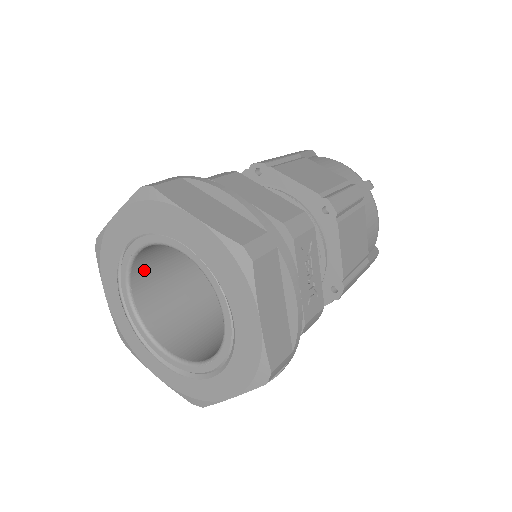
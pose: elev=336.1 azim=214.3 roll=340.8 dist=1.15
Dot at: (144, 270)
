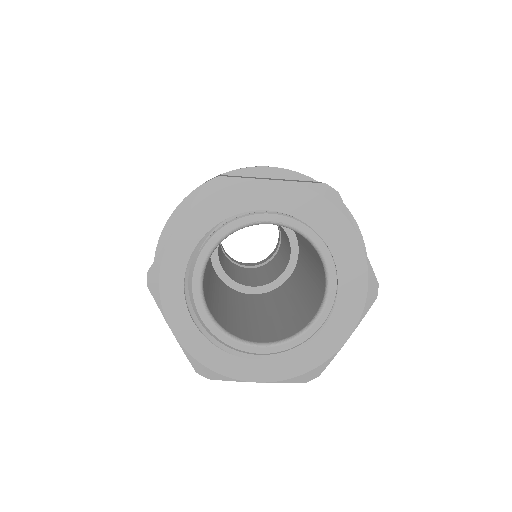
Dot at: occluded
